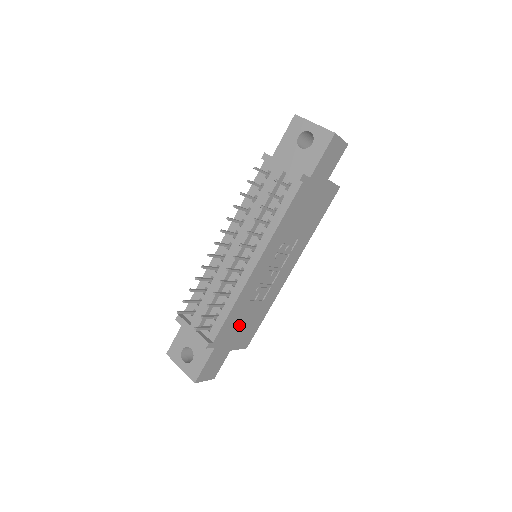
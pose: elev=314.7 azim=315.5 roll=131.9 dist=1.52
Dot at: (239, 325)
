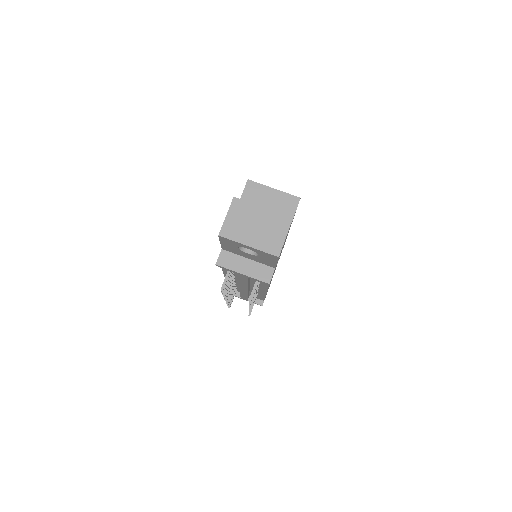
Dot at: occluded
